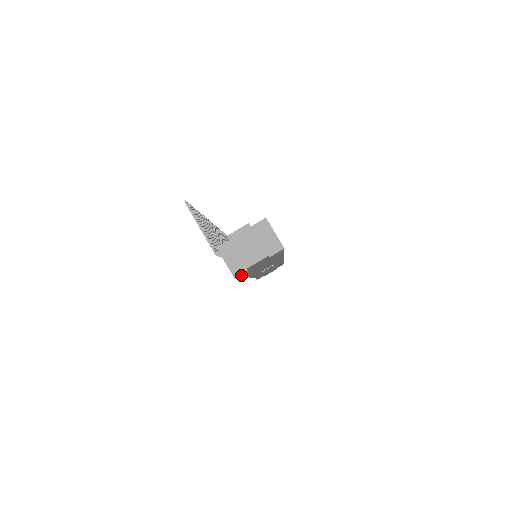
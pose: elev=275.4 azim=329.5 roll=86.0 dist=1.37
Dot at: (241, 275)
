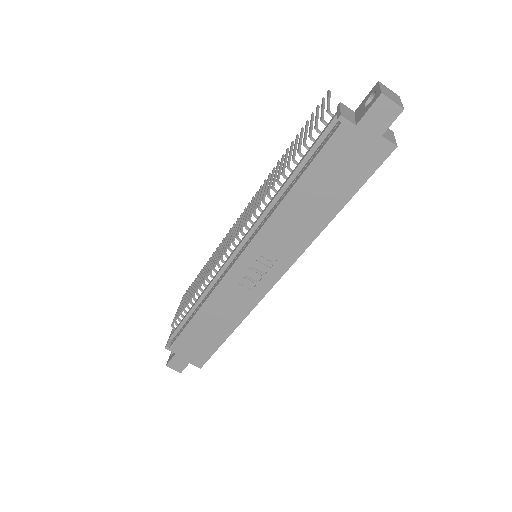
Dot at: (336, 133)
